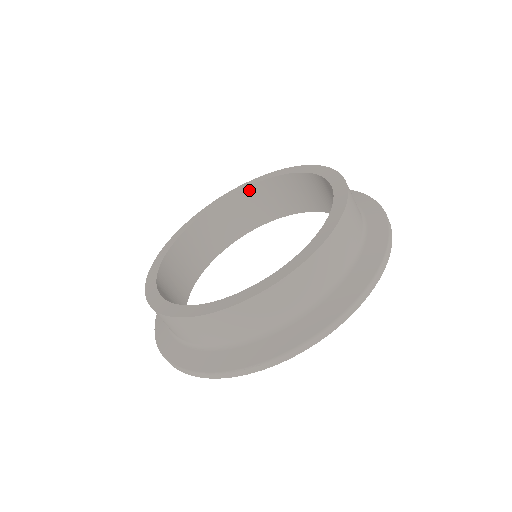
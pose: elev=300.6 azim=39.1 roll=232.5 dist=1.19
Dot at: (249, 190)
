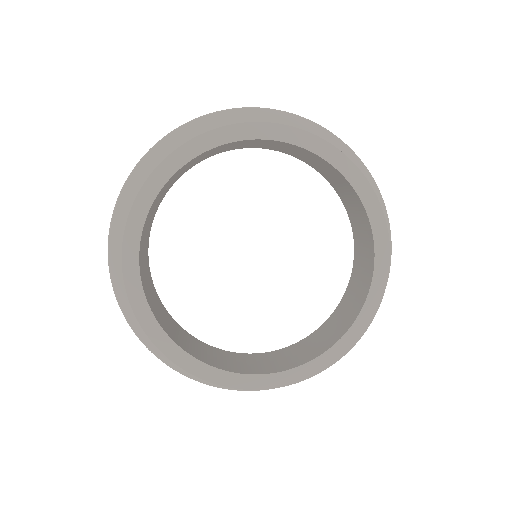
Dot at: (309, 152)
